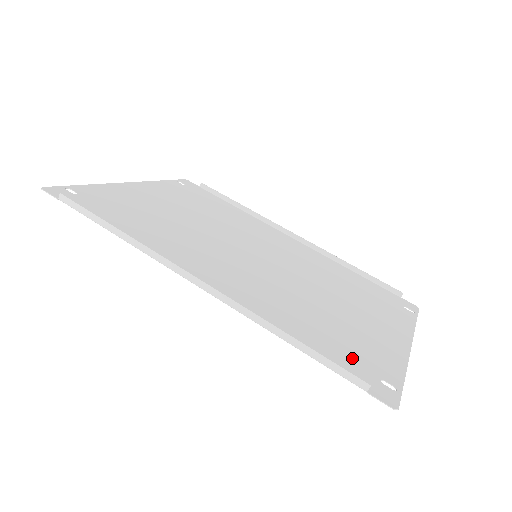
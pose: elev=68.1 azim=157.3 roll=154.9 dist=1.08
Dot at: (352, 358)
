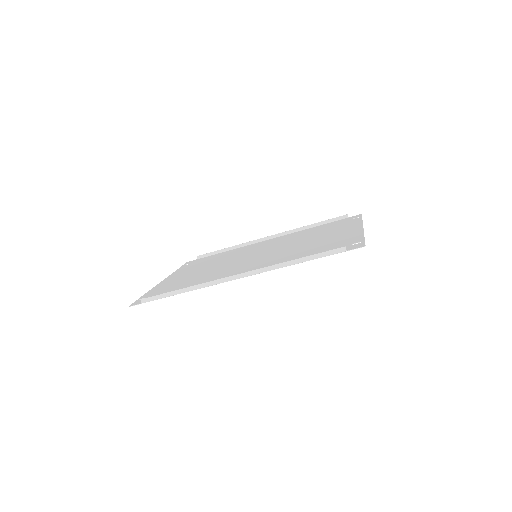
Dot at: (333, 248)
